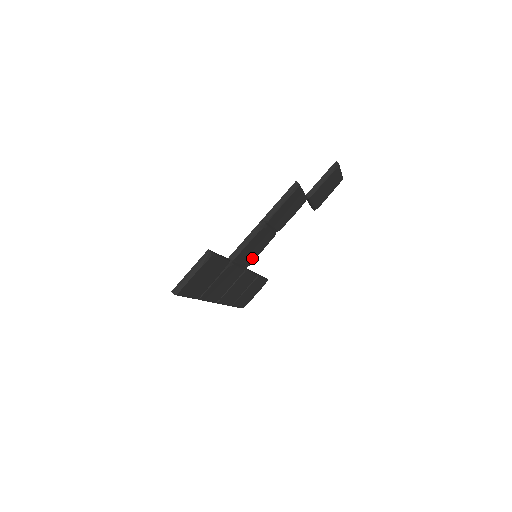
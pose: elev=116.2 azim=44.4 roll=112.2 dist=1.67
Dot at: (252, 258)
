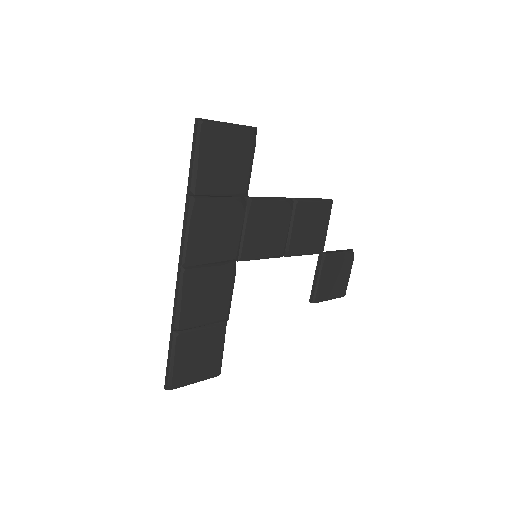
Dot at: (253, 249)
